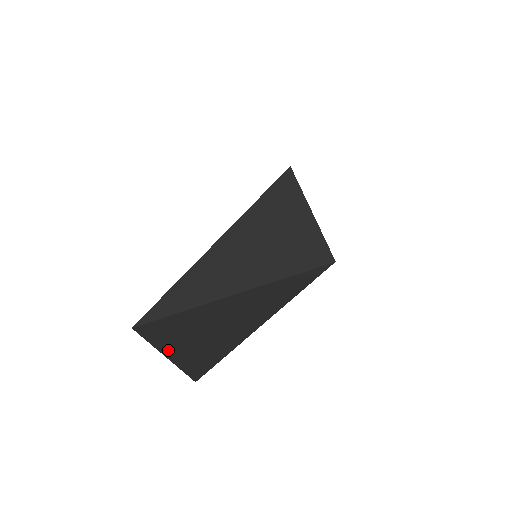
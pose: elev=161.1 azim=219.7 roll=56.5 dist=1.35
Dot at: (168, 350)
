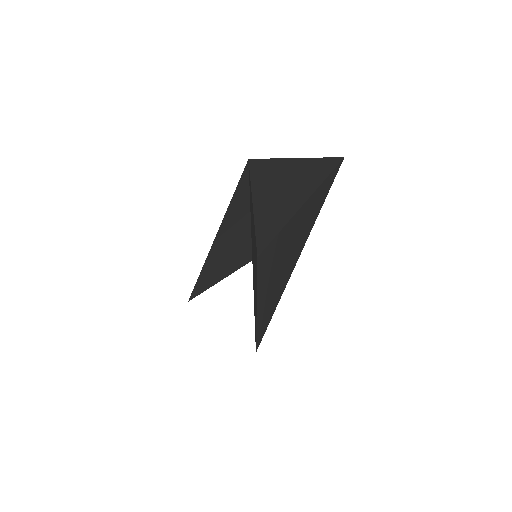
Dot at: (298, 163)
